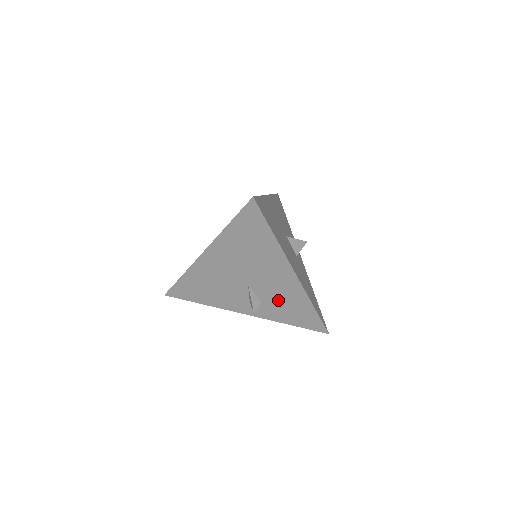
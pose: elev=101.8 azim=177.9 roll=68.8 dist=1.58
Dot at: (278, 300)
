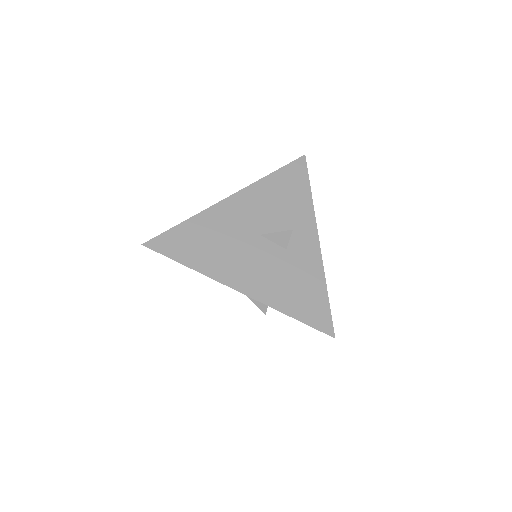
Dot at: occluded
